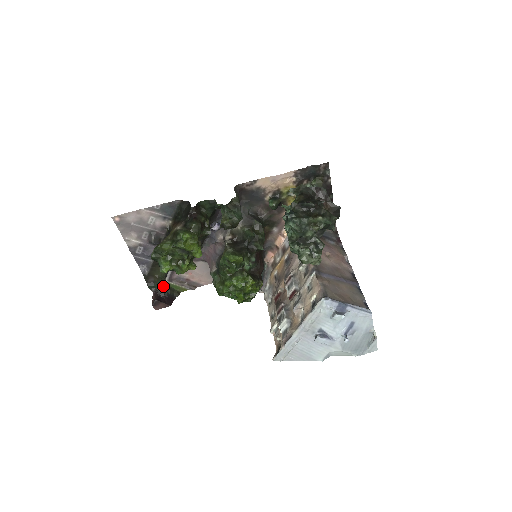
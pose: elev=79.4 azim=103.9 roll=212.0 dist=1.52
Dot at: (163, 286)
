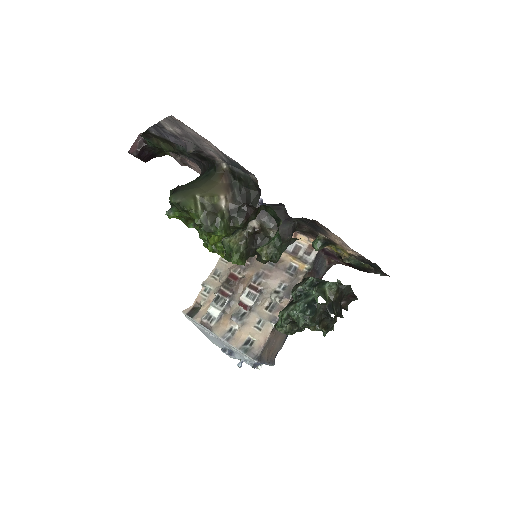
Dot at: occluded
